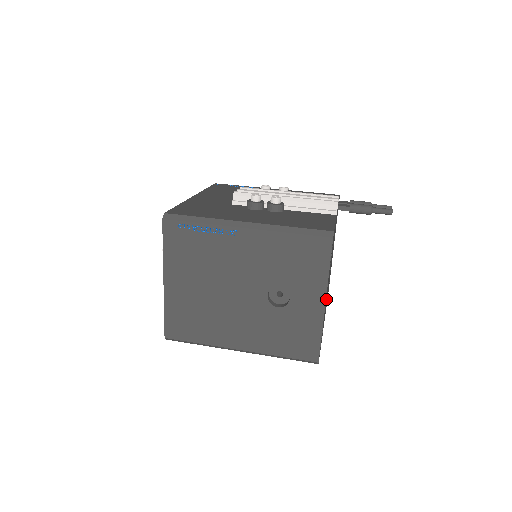
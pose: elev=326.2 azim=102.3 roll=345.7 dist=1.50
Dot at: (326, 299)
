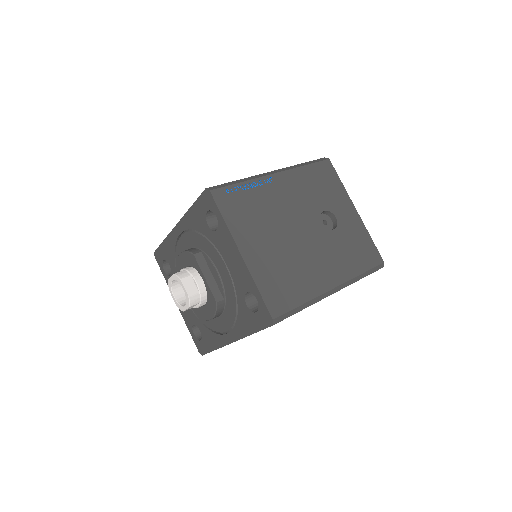
Dot at: occluded
